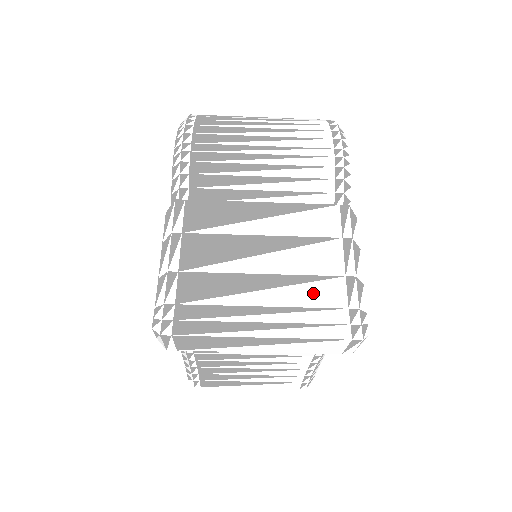
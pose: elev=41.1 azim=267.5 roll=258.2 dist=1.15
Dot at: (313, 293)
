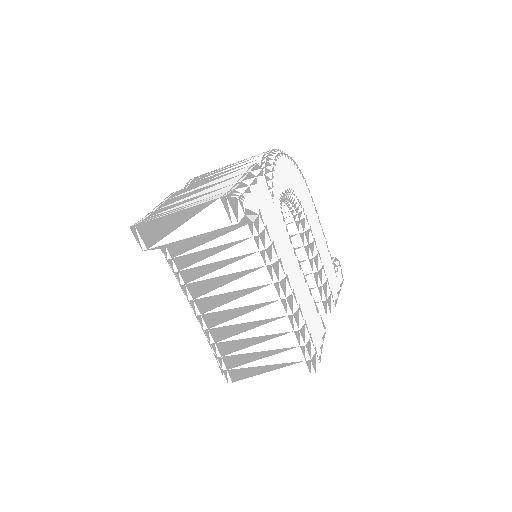
Dot at: (214, 193)
